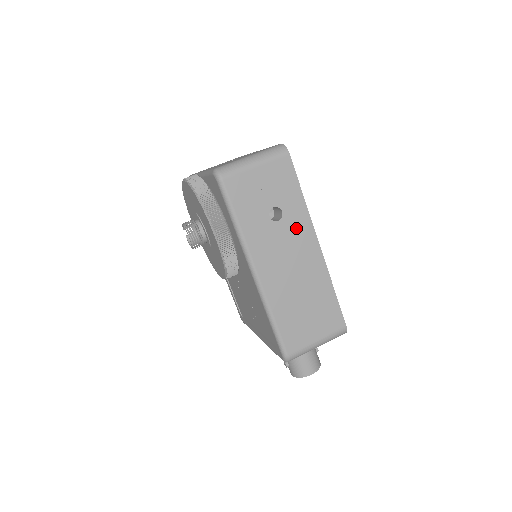
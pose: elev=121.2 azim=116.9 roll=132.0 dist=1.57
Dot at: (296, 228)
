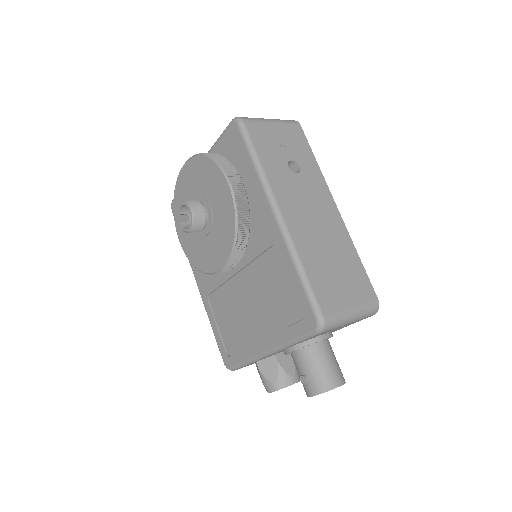
Dot at: (314, 185)
